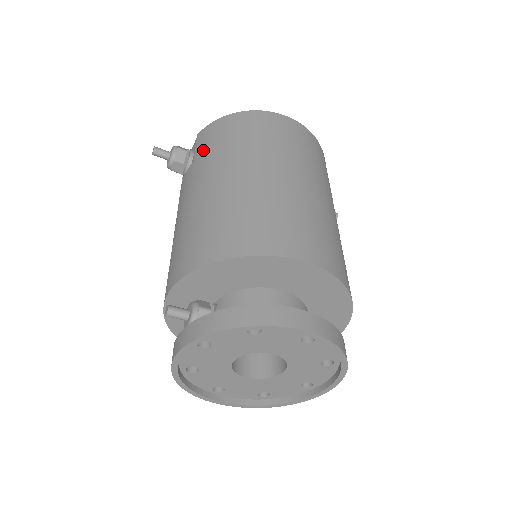
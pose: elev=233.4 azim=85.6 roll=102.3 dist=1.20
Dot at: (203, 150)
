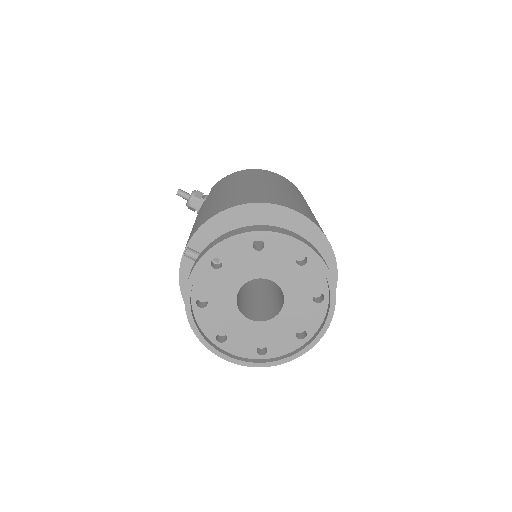
Dot at: (217, 187)
